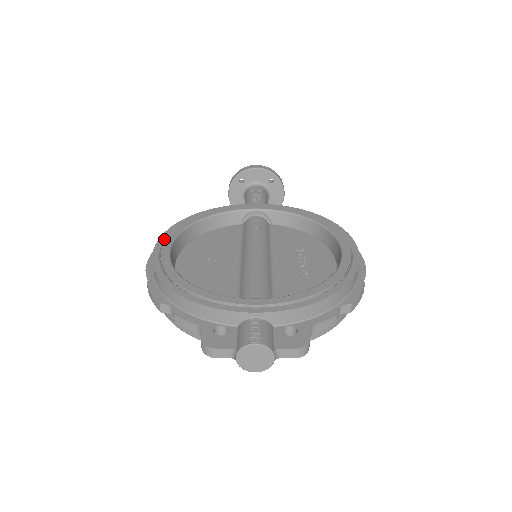
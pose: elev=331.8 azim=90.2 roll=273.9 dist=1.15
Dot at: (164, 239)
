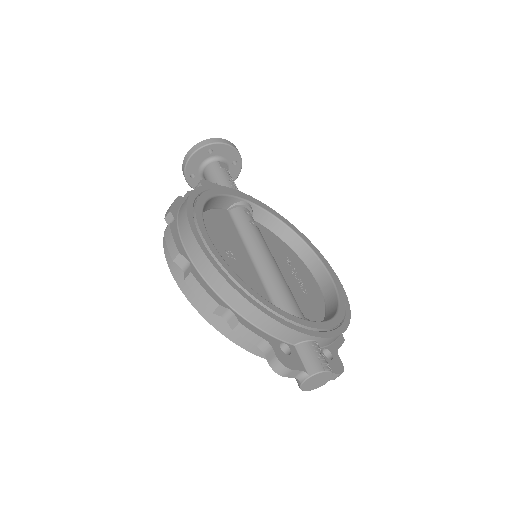
Dot at: (193, 217)
